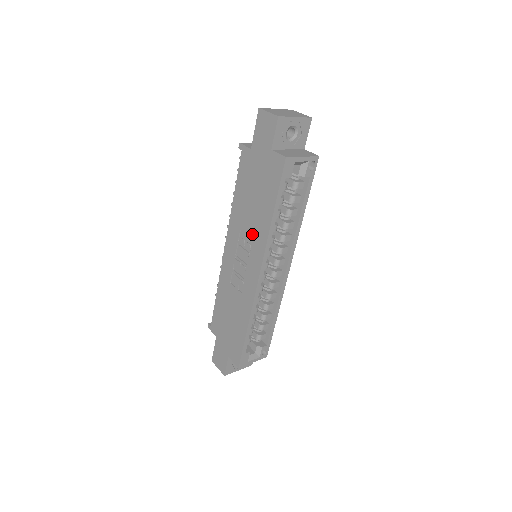
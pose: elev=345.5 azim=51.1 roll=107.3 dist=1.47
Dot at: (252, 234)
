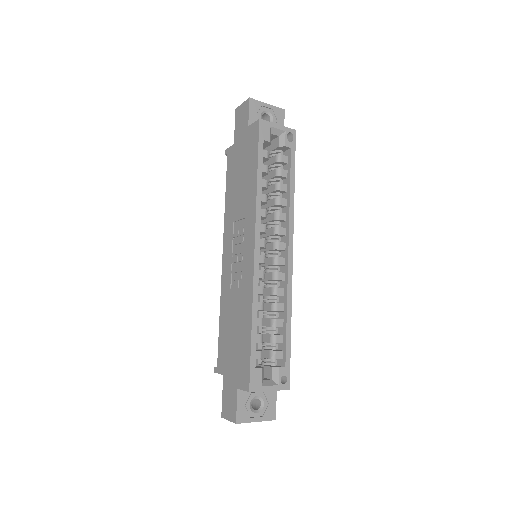
Dot at: (243, 214)
